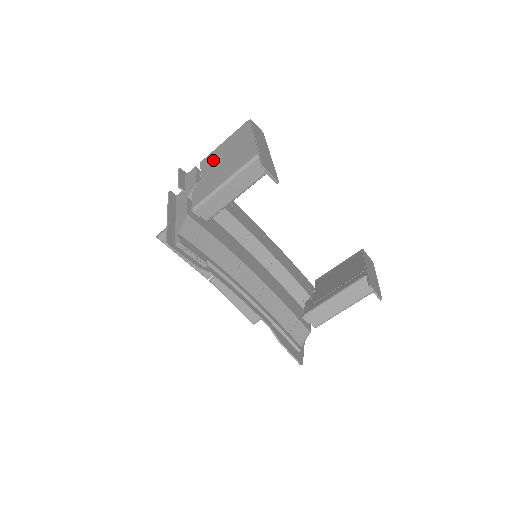
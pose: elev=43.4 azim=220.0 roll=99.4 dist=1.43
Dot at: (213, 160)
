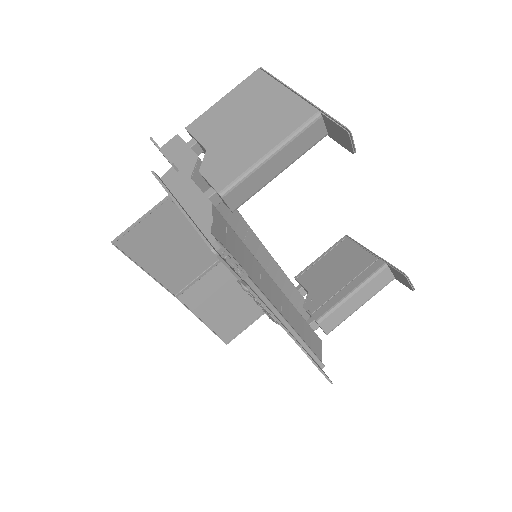
Dot at: (217, 124)
